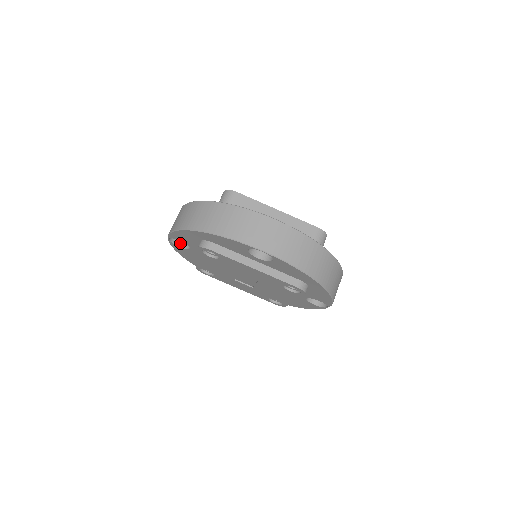
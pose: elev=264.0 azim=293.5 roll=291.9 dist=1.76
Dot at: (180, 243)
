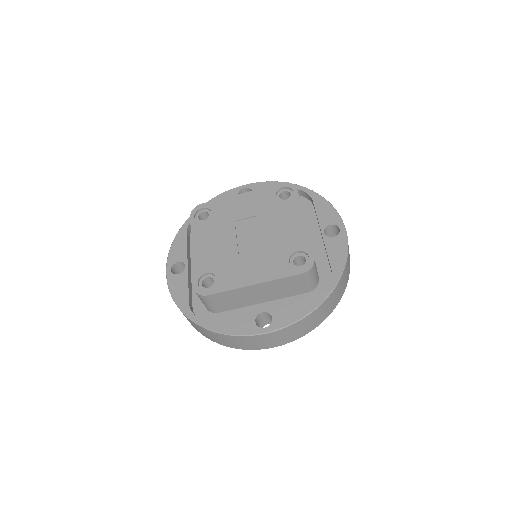
Dot at: occluded
